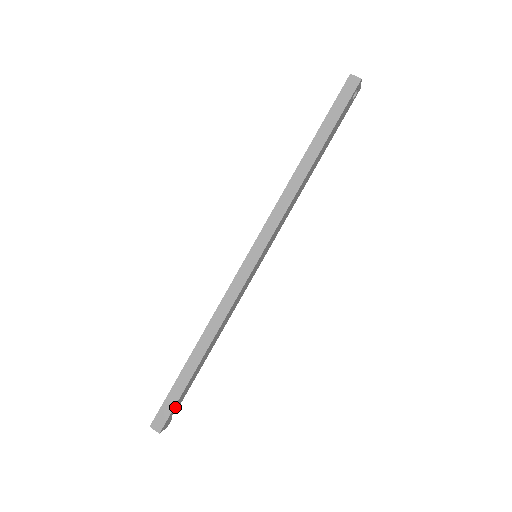
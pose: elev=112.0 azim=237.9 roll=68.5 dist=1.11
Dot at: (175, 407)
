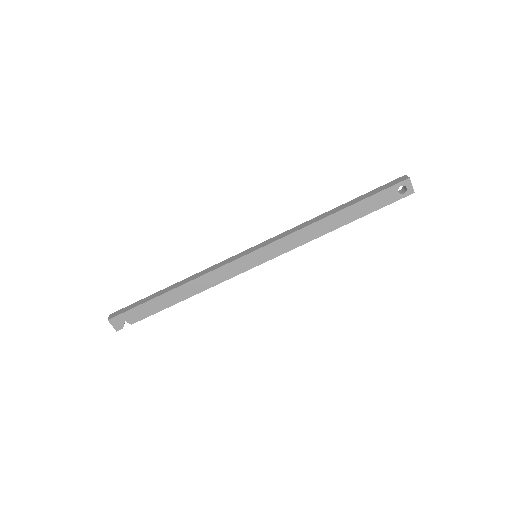
Dot at: (130, 313)
